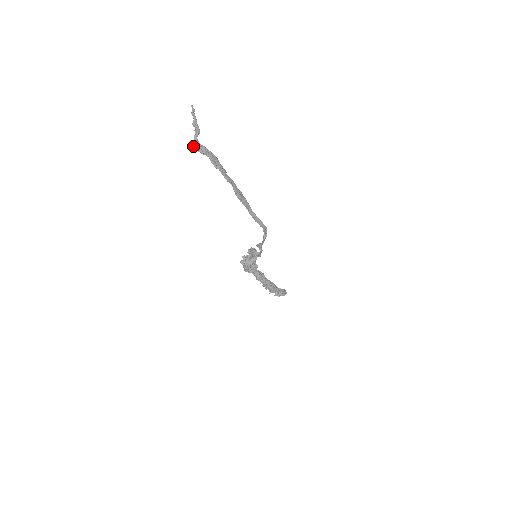
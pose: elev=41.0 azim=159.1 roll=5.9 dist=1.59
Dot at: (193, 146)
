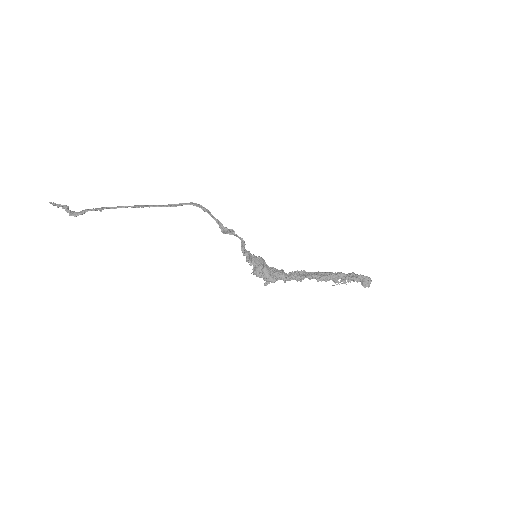
Dot at: (69, 215)
